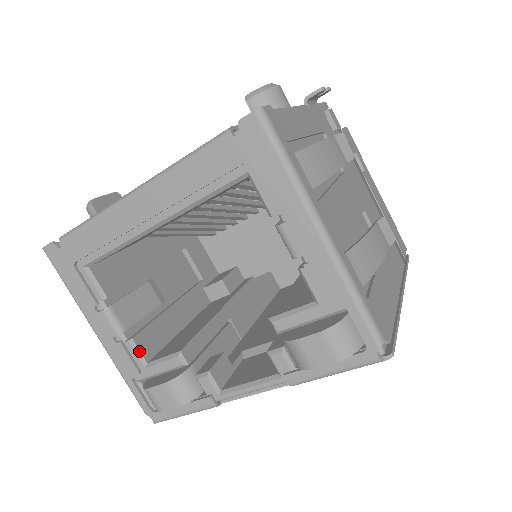
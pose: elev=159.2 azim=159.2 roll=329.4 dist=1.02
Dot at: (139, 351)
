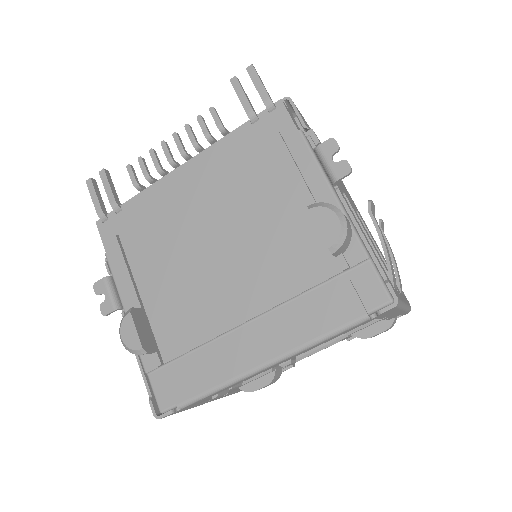
Dot at: (237, 384)
